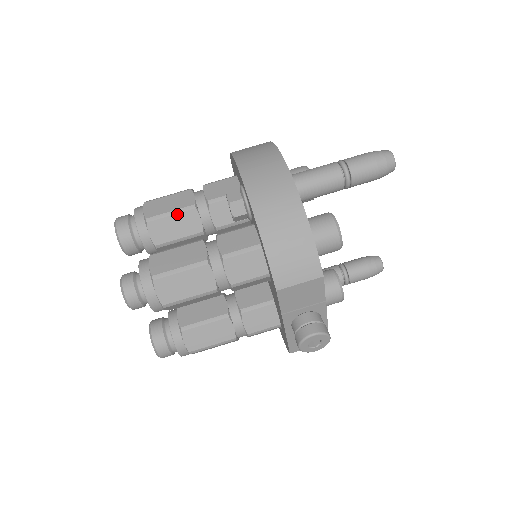
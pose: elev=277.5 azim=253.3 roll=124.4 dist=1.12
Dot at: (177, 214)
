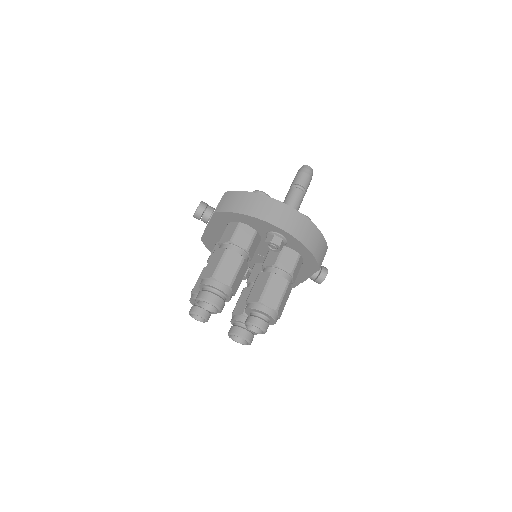
Dot at: (240, 270)
